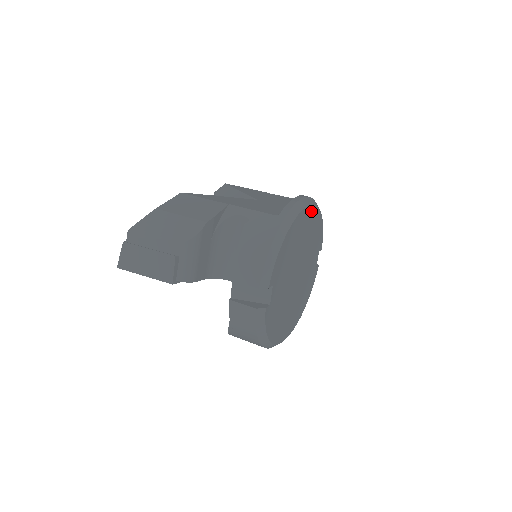
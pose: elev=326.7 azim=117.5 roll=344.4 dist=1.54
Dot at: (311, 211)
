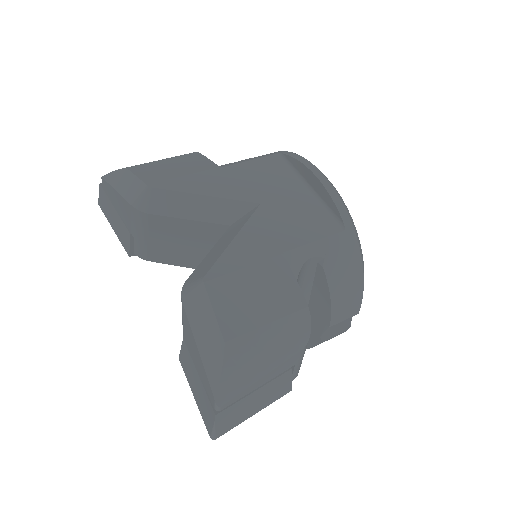
Dot at: occluded
